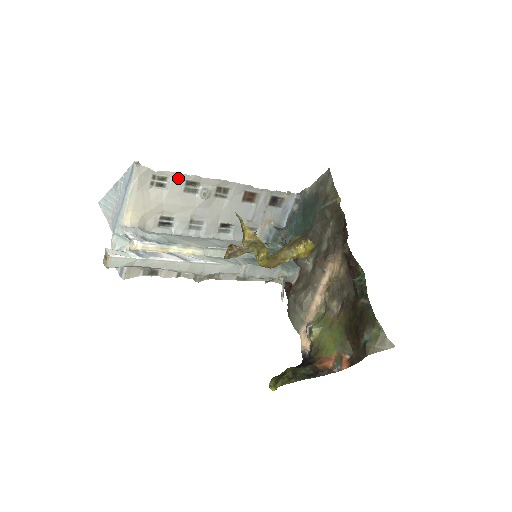
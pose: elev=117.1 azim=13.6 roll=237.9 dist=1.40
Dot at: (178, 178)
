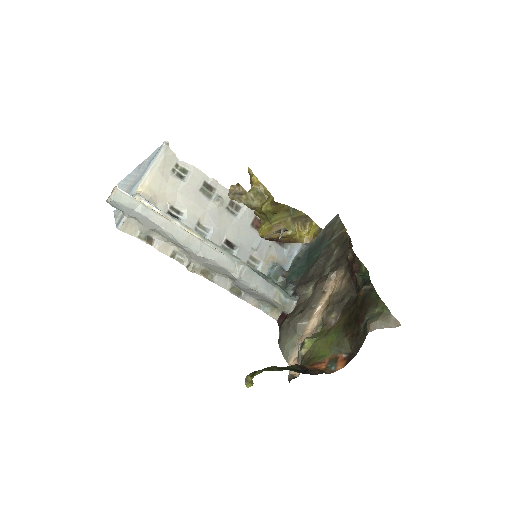
Dot at: (198, 175)
